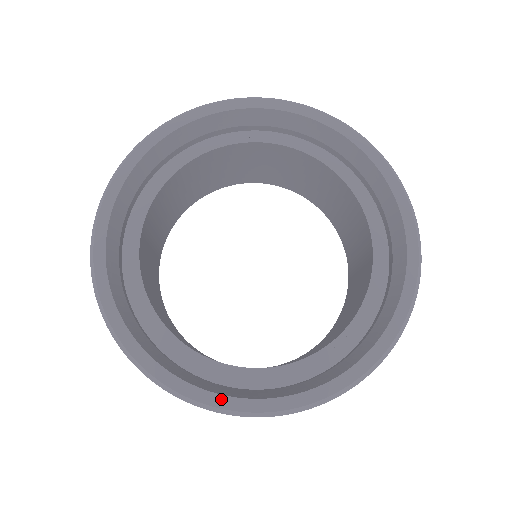
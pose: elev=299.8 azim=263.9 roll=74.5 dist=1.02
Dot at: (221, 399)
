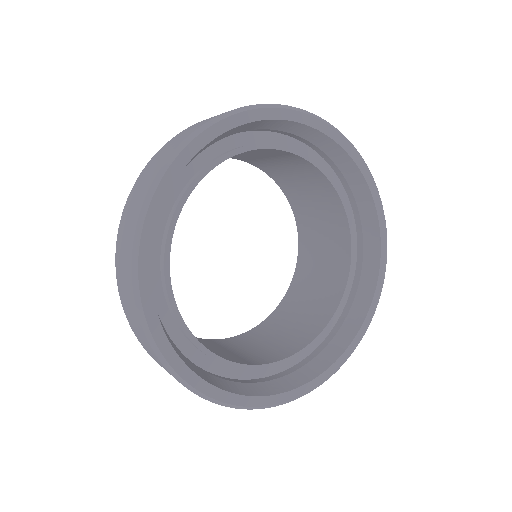
Dot at: (267, 399)
